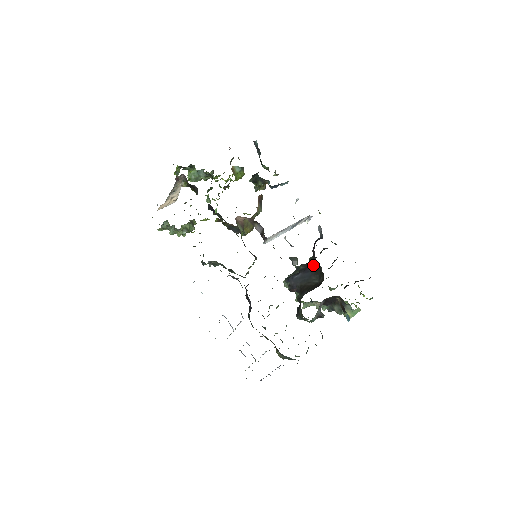
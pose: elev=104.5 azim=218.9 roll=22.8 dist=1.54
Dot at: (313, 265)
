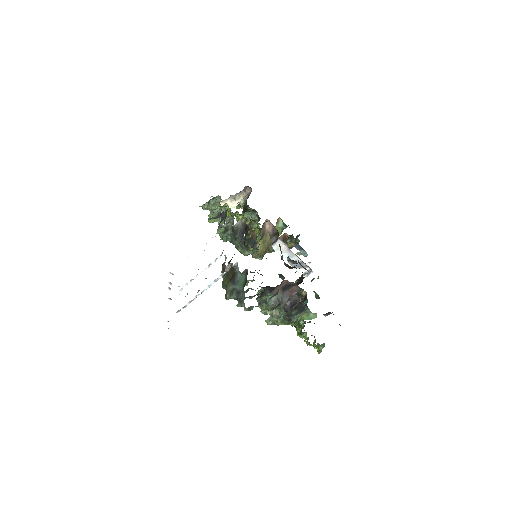
Dot at: (296, 280)
